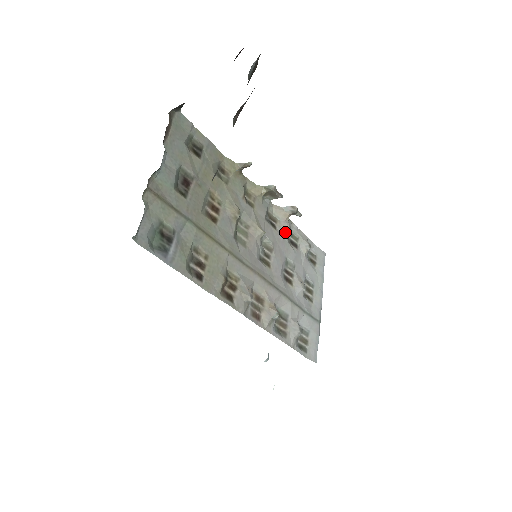
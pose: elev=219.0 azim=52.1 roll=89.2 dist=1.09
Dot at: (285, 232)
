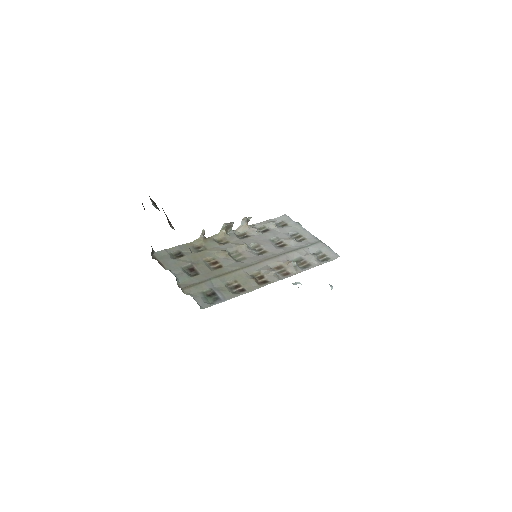
Dot at: (255, 232)
